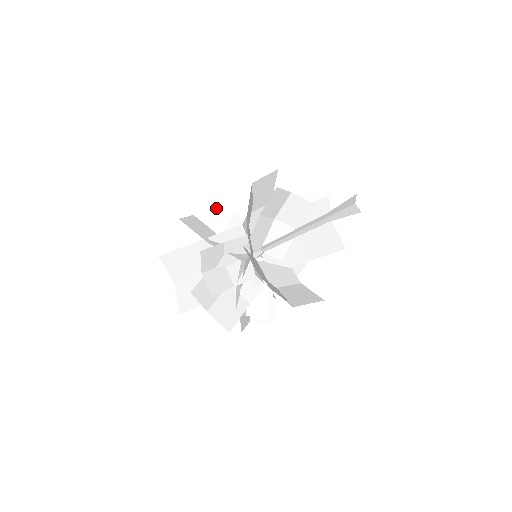
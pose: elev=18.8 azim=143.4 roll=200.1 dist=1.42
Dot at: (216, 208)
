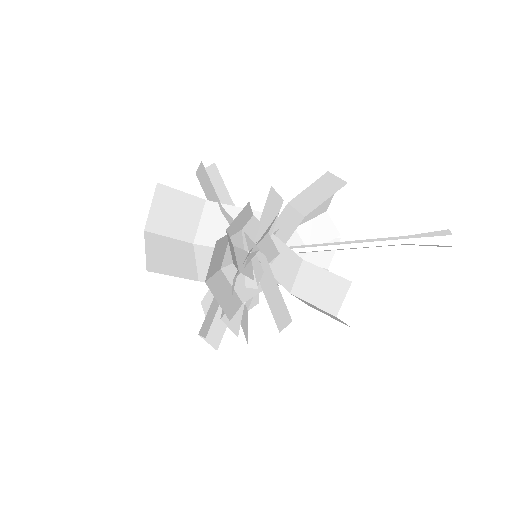
Dot at: (219, 184)
